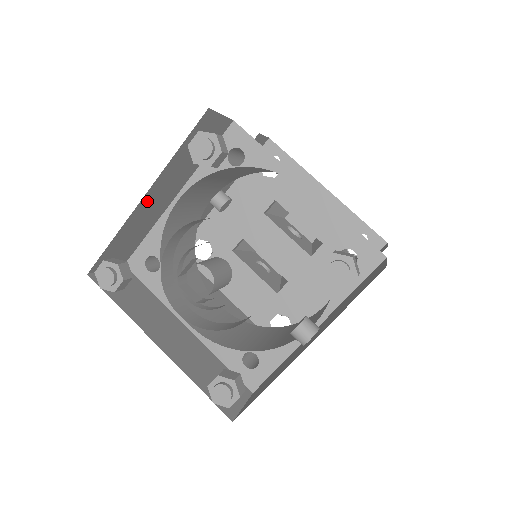
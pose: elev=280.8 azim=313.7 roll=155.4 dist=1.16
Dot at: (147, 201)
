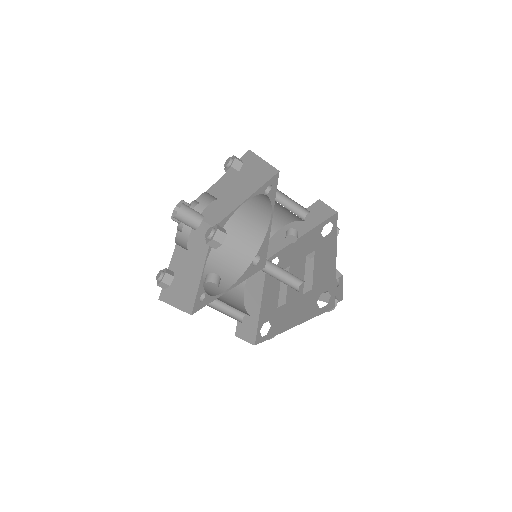
Dot at: (219, 188)
